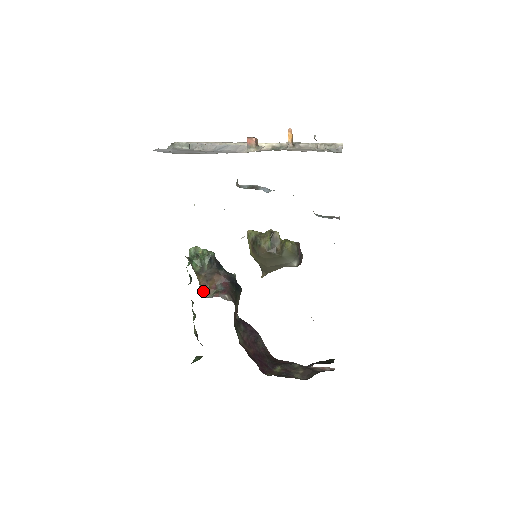
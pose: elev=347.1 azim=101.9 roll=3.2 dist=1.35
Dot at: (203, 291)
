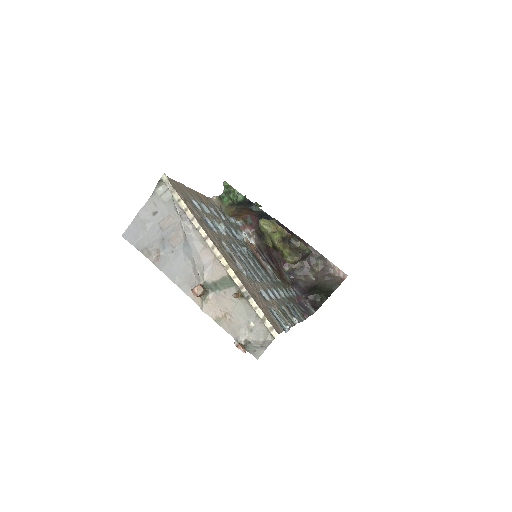
Dot at: (235, 216)
